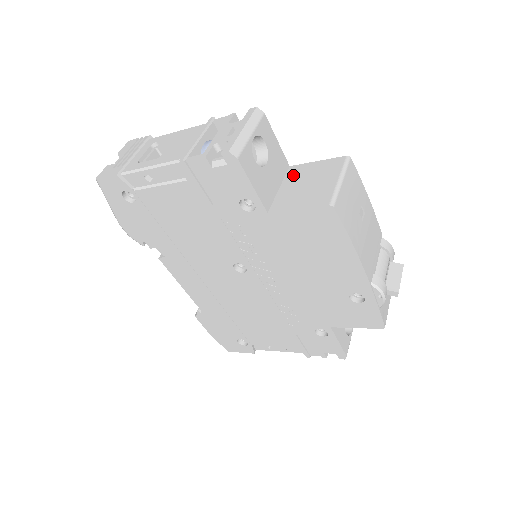
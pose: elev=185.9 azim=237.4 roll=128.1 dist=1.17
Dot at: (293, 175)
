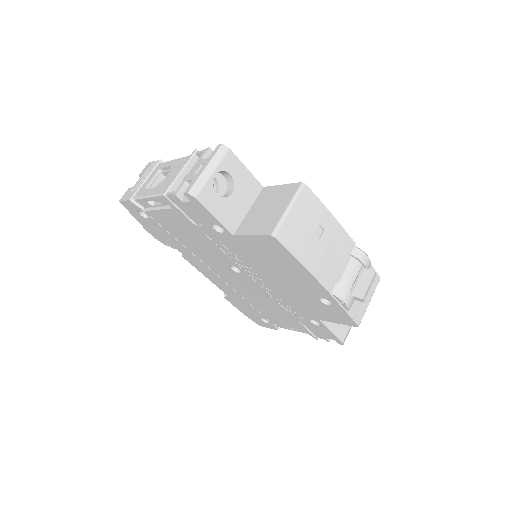
Dot at: (262, 198)
